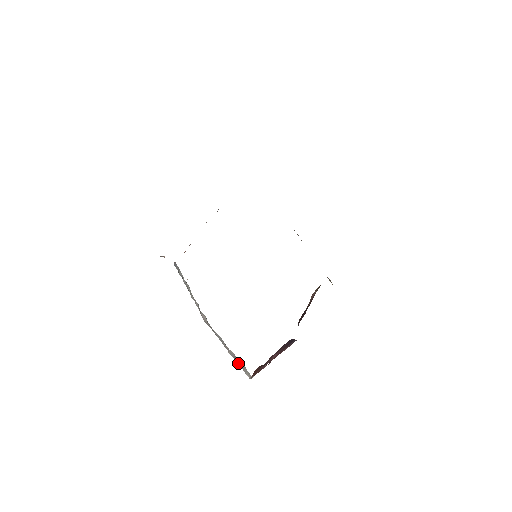
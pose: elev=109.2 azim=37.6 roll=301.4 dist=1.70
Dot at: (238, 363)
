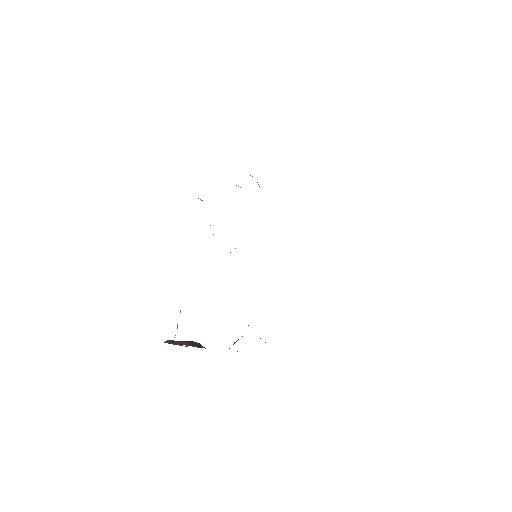
Dot at: (177, 325)
